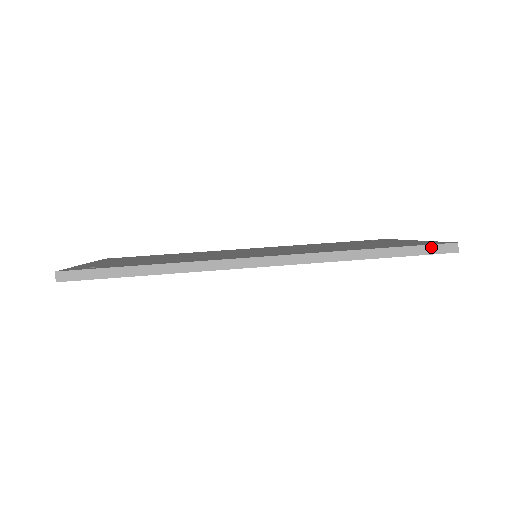
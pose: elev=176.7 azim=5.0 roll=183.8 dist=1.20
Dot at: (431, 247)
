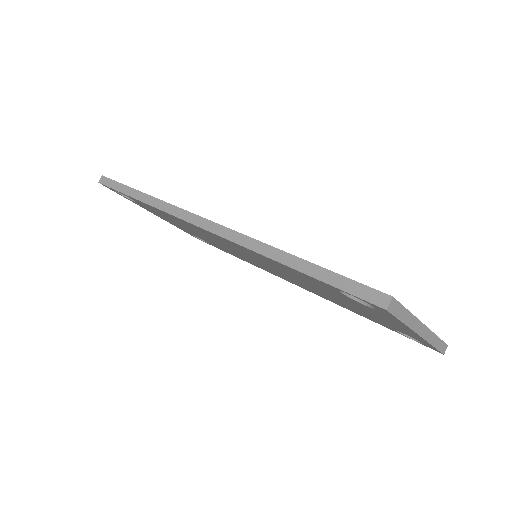
Dot at: (355, 285)
